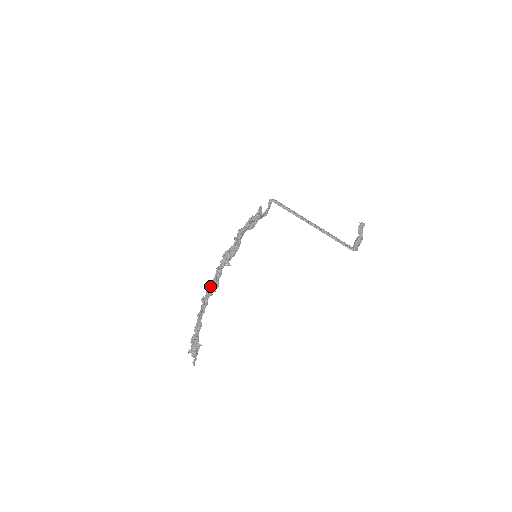
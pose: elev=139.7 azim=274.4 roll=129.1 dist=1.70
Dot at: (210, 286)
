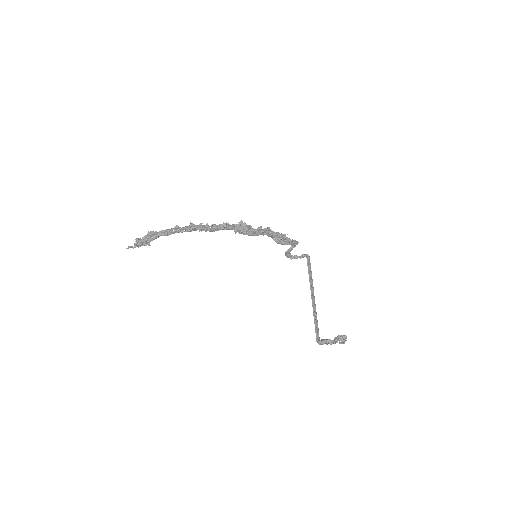
Dot at: occluded
